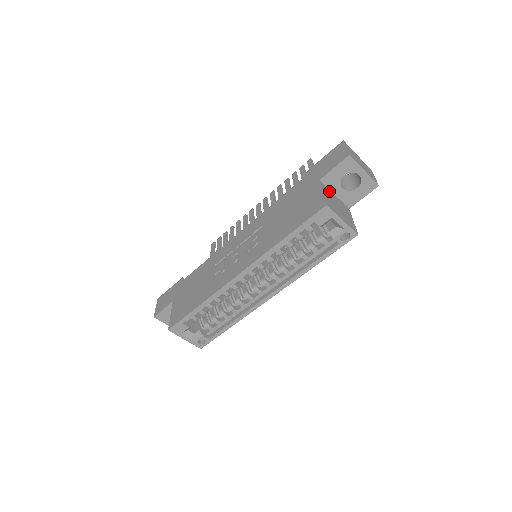
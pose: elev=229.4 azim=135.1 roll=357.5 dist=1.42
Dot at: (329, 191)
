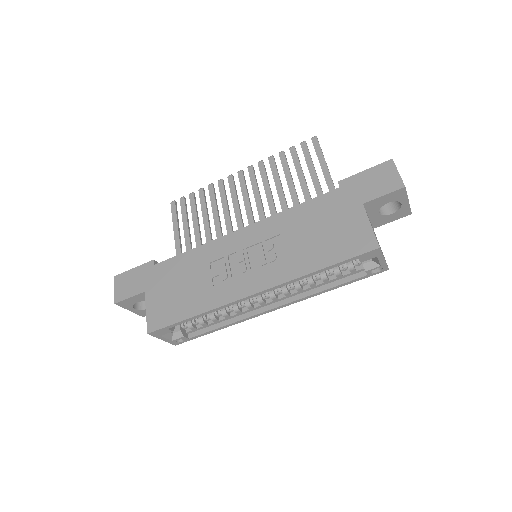
Dot at: occluded
